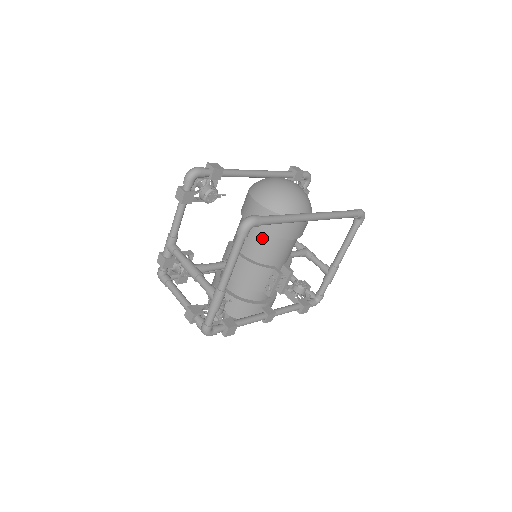
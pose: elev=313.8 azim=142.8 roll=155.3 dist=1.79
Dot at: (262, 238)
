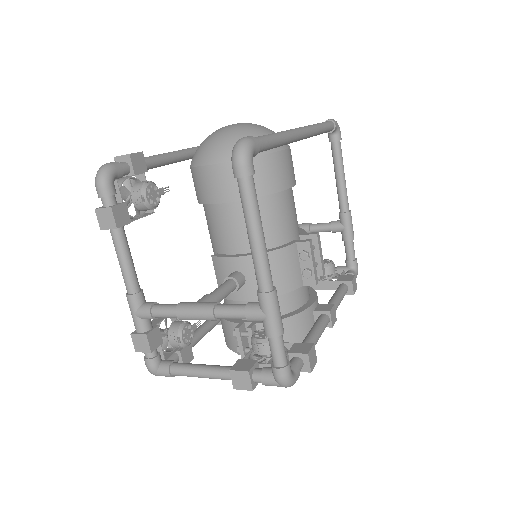
Dot at: occluded
